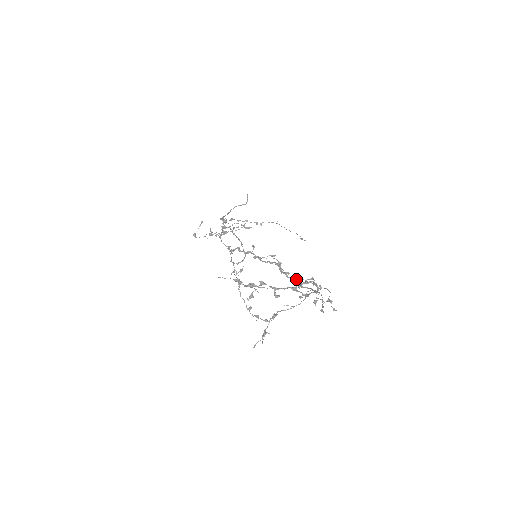
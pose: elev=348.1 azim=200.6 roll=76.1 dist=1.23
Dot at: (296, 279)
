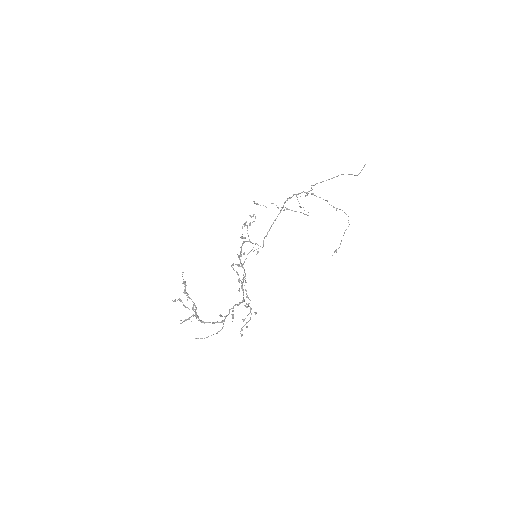
Dot at: (243, 297)
